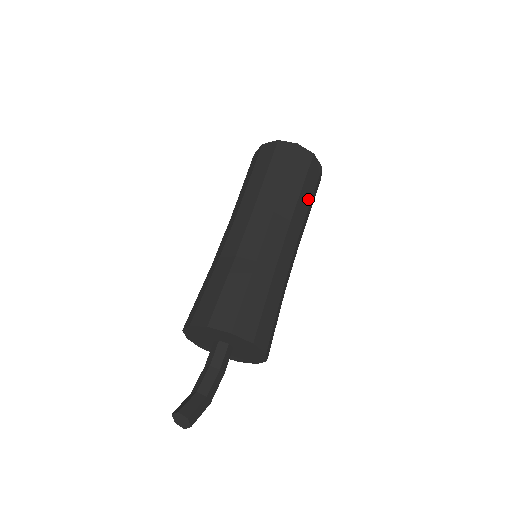
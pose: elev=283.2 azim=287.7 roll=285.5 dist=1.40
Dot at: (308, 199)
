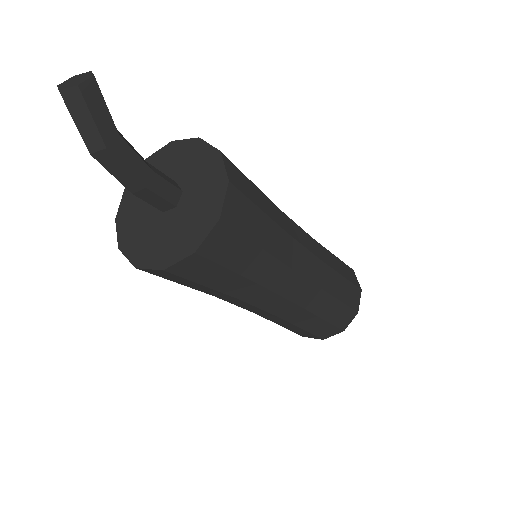
Dot at: (338, 293)
